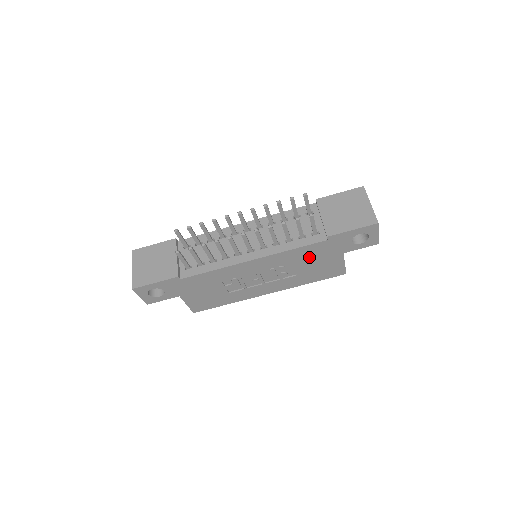
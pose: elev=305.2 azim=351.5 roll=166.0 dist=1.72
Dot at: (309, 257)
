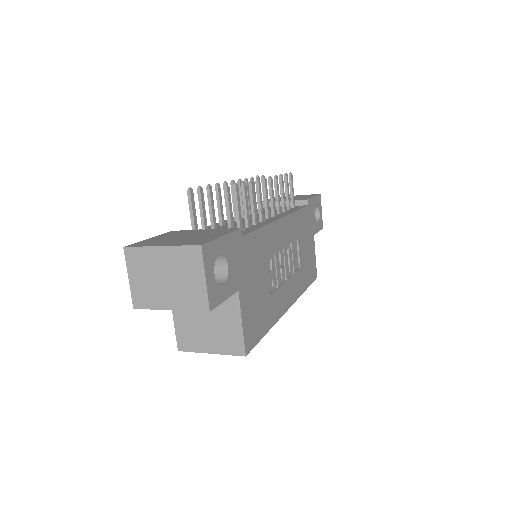
Dot at: (303, 233)
